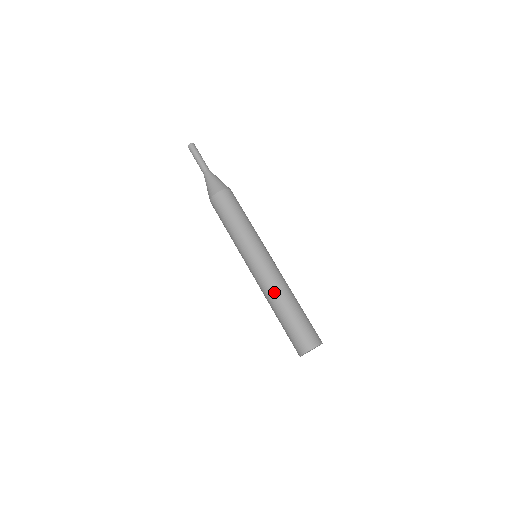
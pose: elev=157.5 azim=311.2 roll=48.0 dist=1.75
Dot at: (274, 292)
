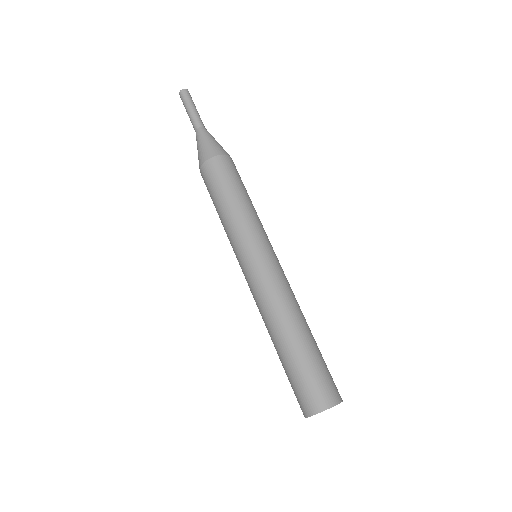
Dot at: (286, 308)
